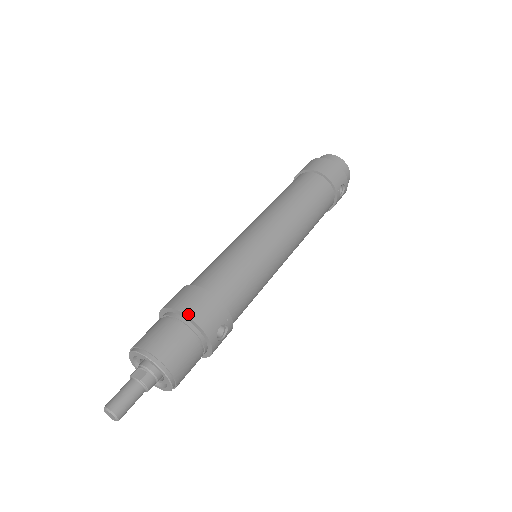
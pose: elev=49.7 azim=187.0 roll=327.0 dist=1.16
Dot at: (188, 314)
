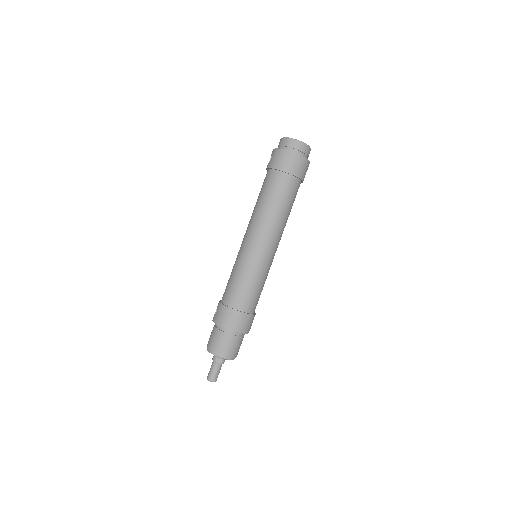
Dot at: (238, 331)
